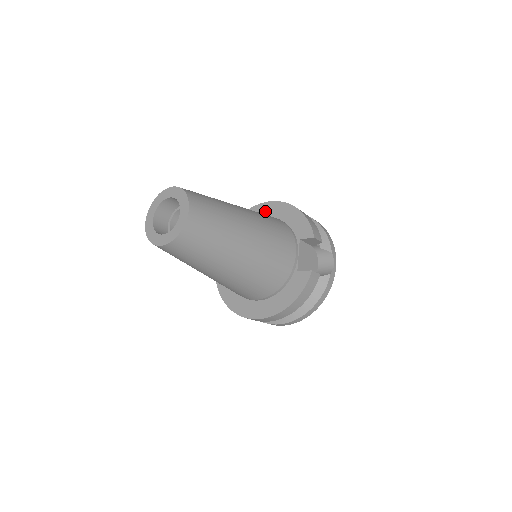
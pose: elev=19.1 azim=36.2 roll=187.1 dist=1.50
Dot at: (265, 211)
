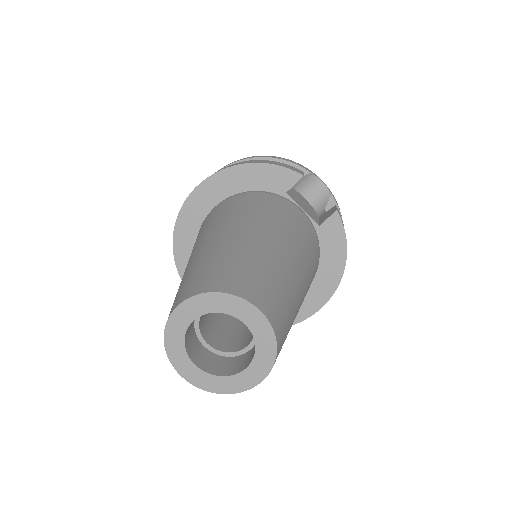
Dot at: (203, 201)
